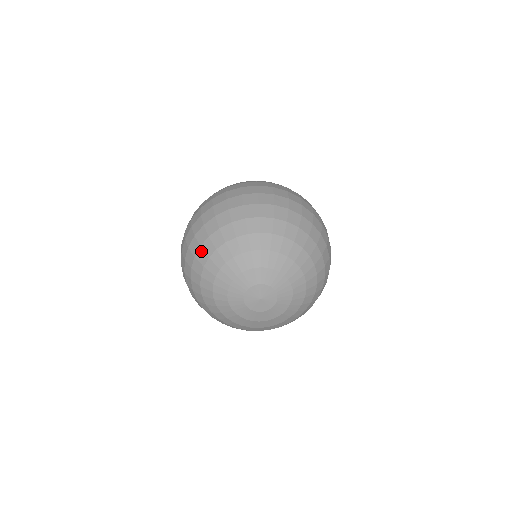
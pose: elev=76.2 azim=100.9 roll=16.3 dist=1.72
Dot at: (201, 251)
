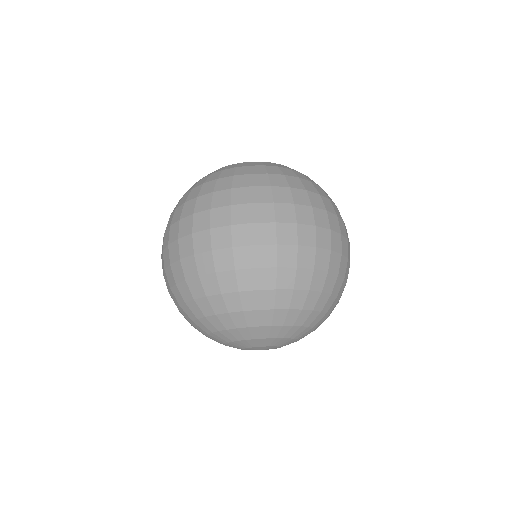
Dot at: (195, 305)
